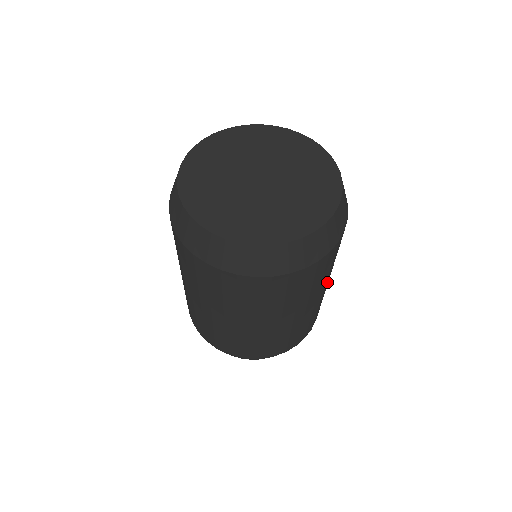
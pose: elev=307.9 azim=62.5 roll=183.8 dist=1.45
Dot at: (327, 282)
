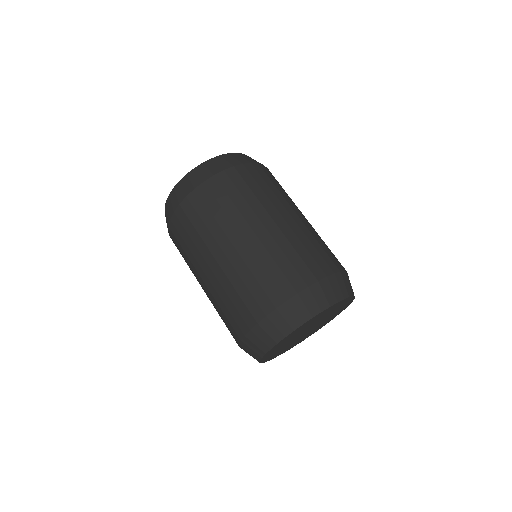
Dot at: occluded
